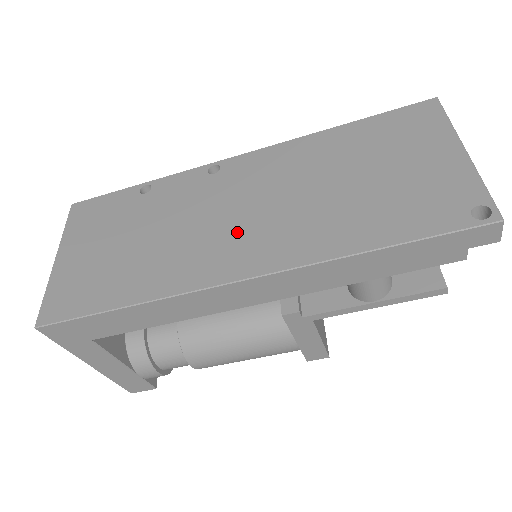
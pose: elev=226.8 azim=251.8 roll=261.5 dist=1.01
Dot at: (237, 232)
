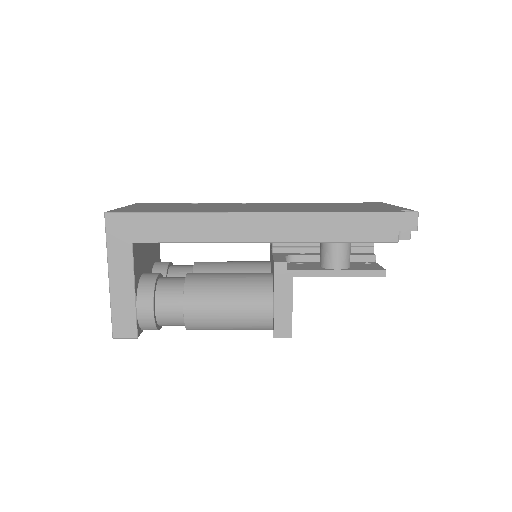
Dot at: (259, 208)
